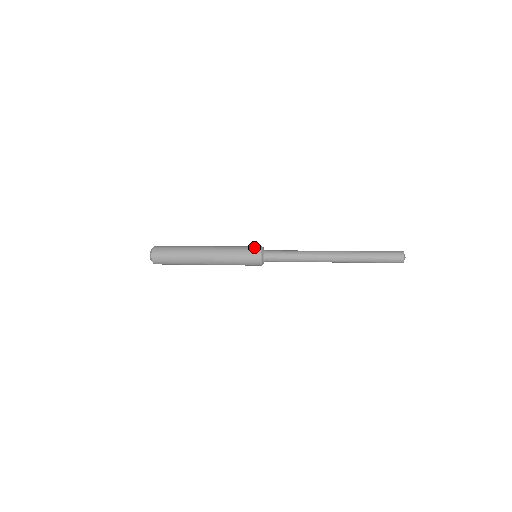
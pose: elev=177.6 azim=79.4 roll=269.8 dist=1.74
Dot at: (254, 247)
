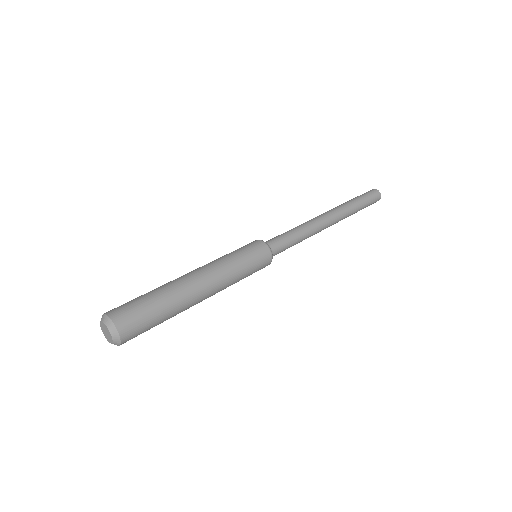
Dot at: (254, 244)
